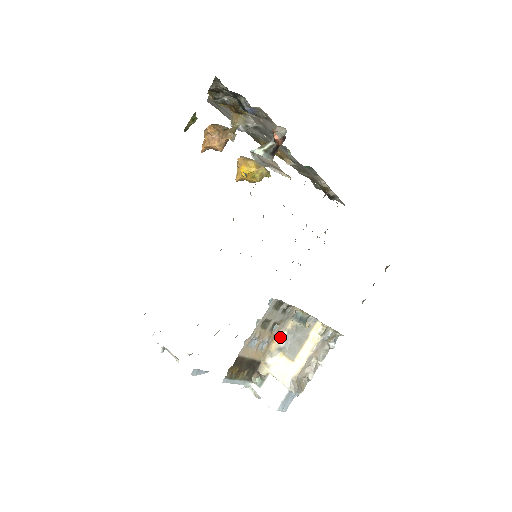
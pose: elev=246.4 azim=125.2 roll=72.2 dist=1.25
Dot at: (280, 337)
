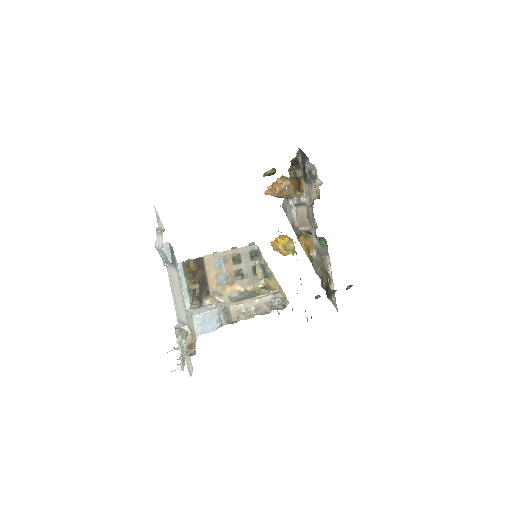
Dot at: (237, 291)
